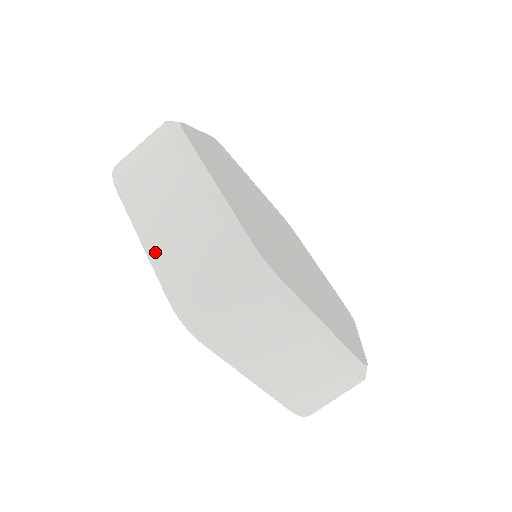
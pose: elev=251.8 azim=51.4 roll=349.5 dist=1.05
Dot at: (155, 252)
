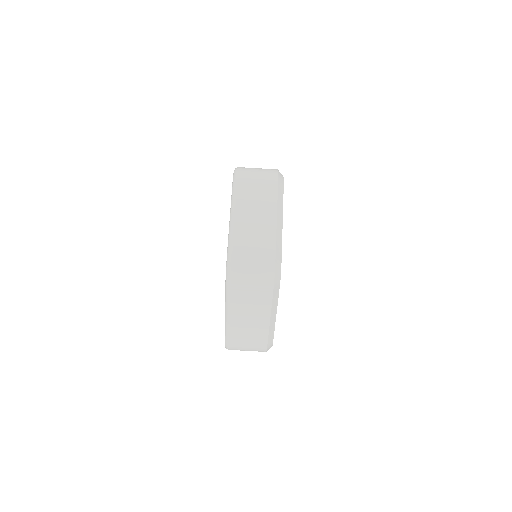
Dot at: occluded
